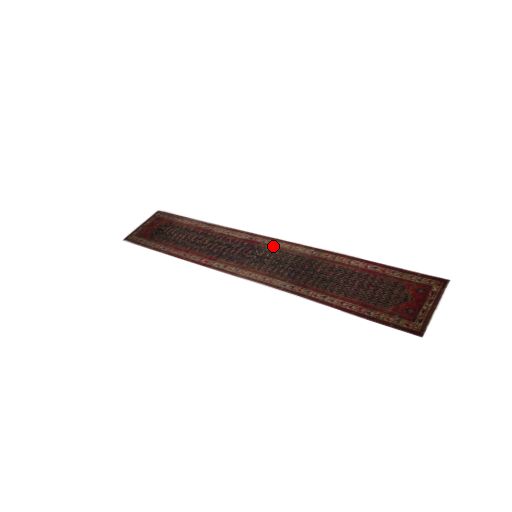
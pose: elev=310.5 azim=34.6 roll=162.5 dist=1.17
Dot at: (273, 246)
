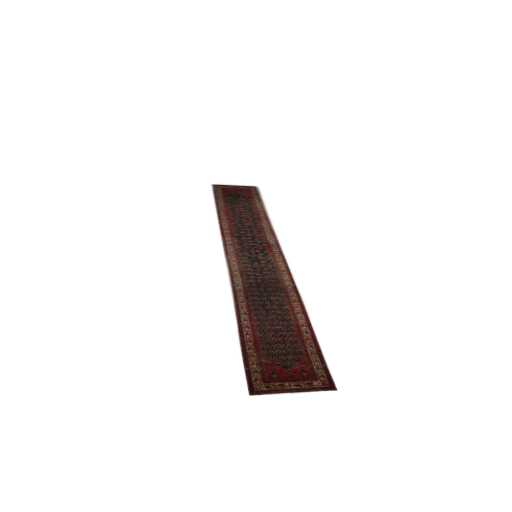
Dot at: (275, 260)
